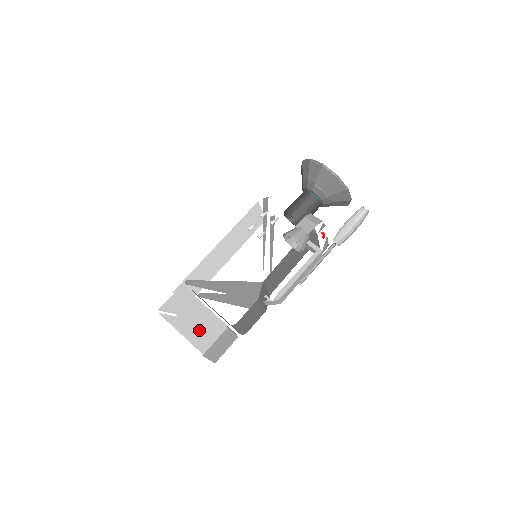
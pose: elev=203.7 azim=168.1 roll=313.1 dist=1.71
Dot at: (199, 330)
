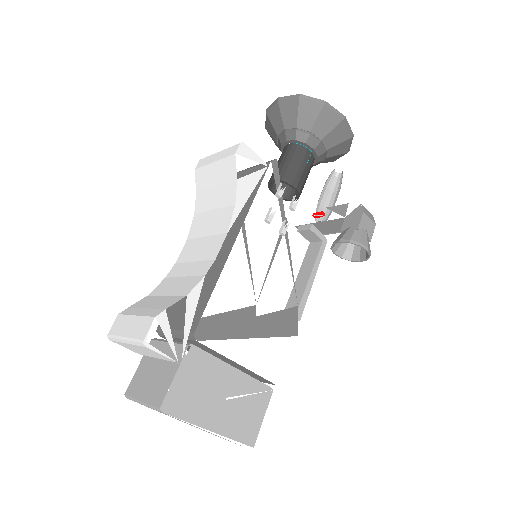
Dot at: (239, 413)
